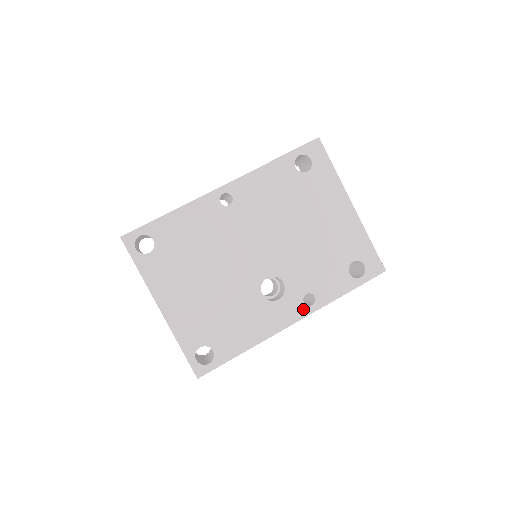
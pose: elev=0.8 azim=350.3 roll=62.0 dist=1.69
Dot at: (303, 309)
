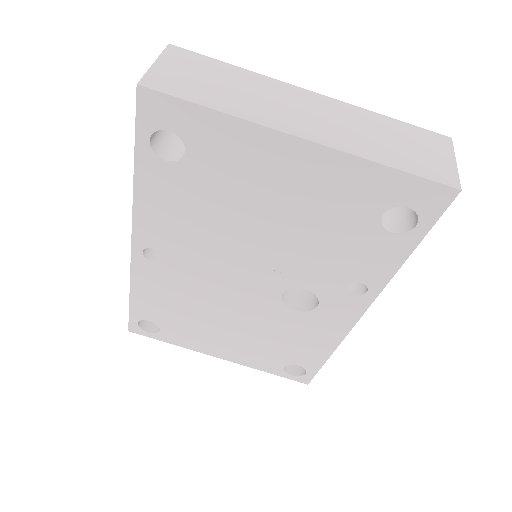
Dot at: (359, 300)
